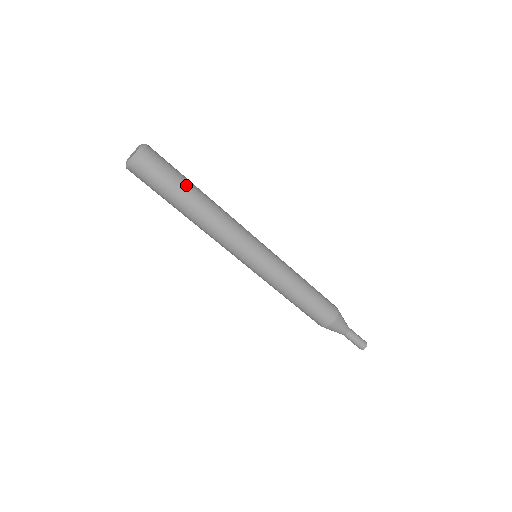
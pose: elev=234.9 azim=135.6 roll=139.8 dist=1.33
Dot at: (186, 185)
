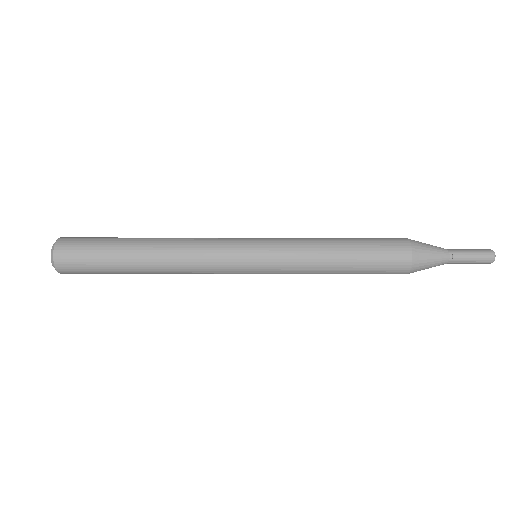
Dot at: (118, 267)
